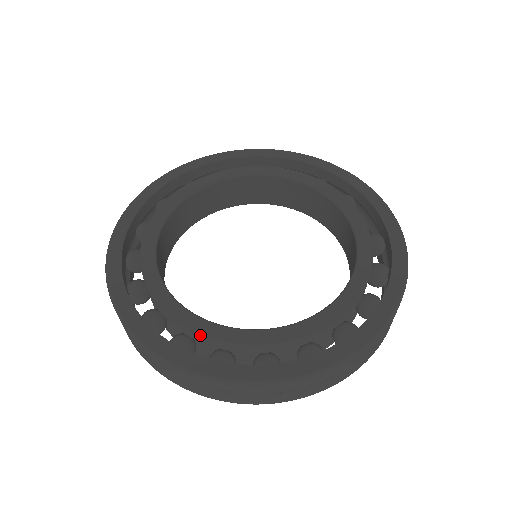
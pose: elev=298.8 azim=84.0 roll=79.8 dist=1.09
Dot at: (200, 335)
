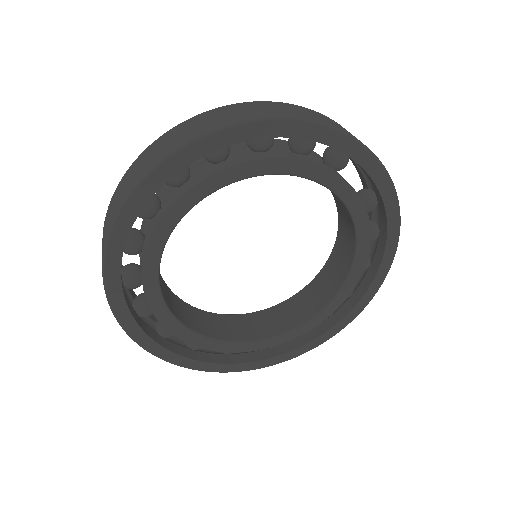
Dot at: (247, 351)
